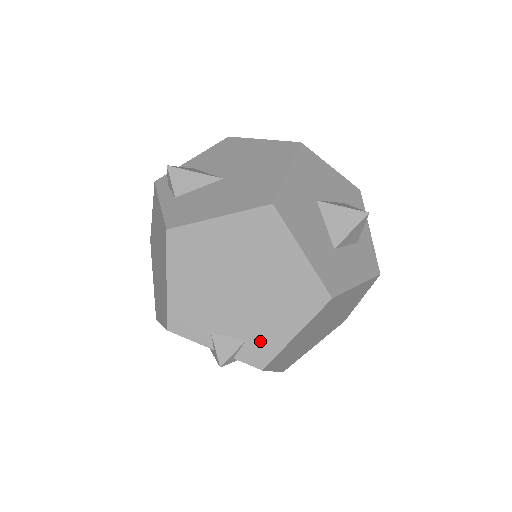
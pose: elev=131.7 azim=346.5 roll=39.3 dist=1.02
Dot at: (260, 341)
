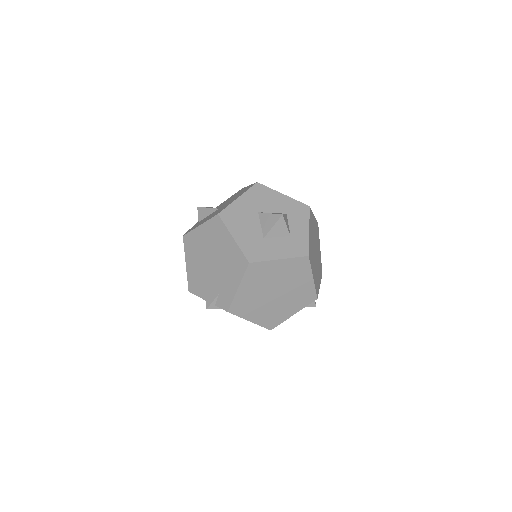
Dot at: (224, 293)
